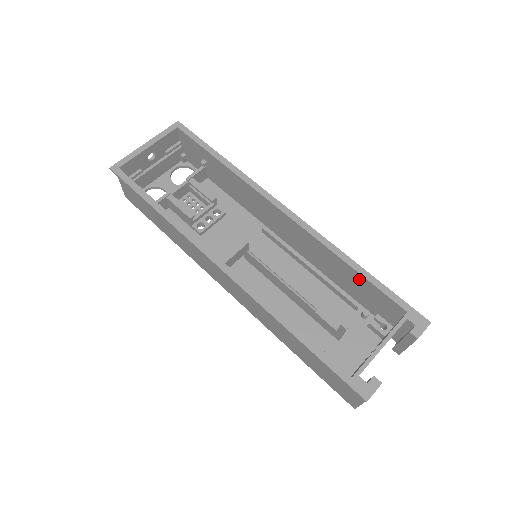
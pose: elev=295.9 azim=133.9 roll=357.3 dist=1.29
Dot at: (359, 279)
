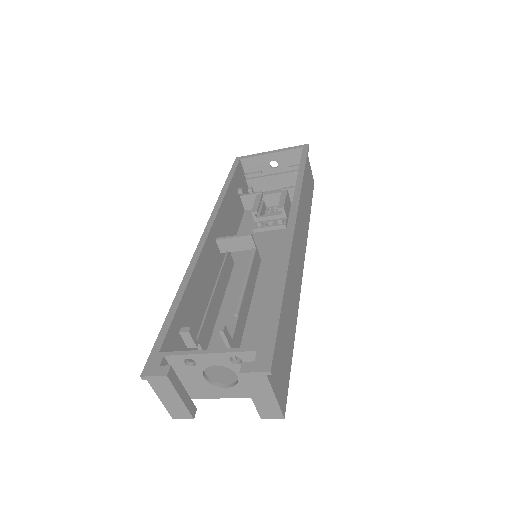
Dot at: occluded
